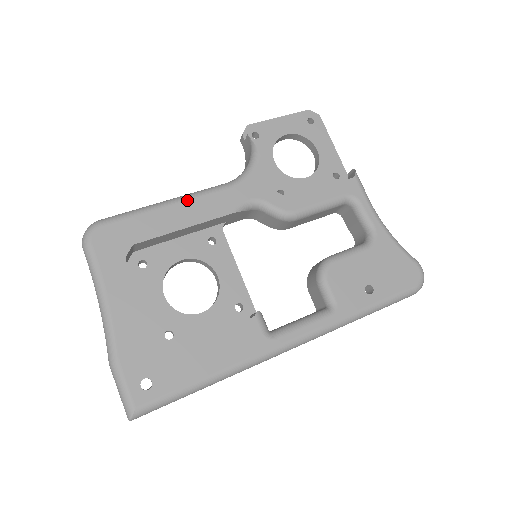
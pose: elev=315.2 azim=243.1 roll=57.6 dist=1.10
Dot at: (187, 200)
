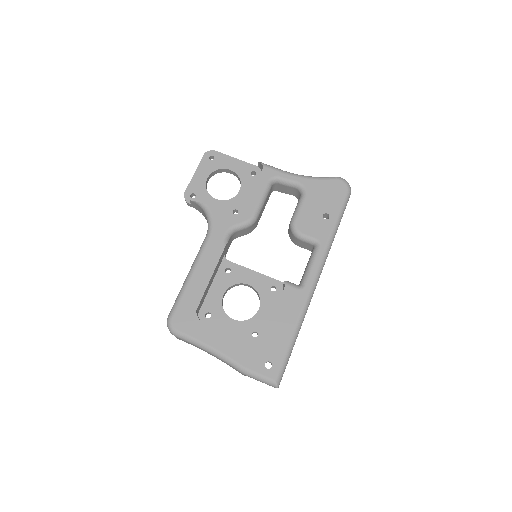
Dot at: (197, 264)
